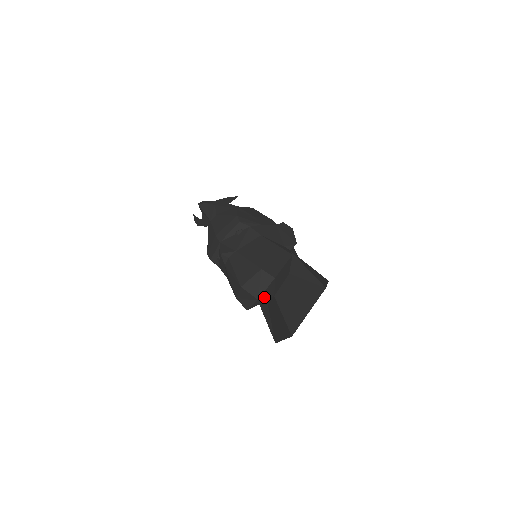
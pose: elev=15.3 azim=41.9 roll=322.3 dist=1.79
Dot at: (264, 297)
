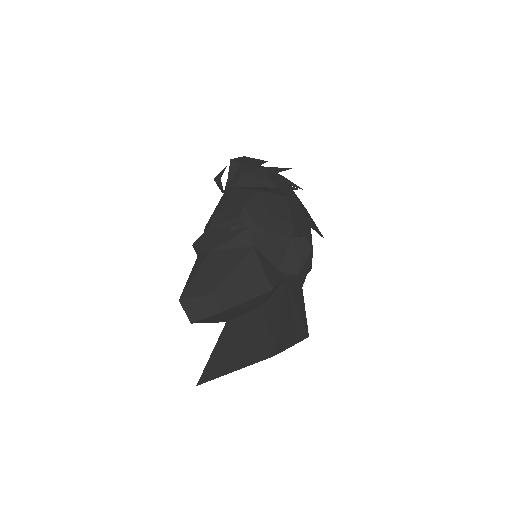
Dot at: (204, 322)
